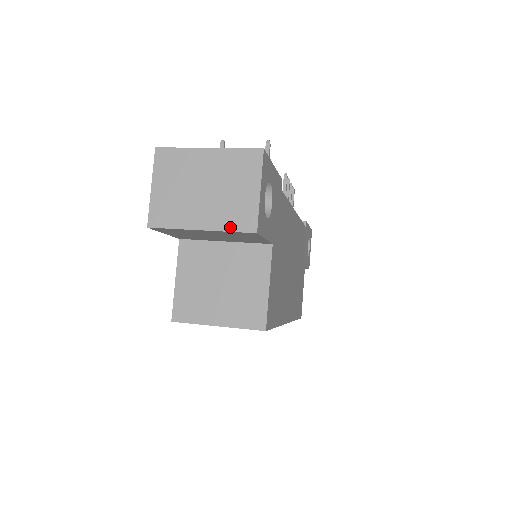
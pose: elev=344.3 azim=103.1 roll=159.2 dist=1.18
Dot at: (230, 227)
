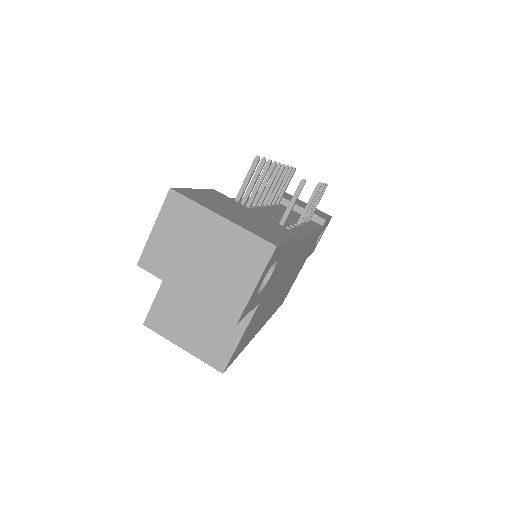
Dot at: (214, 306)
